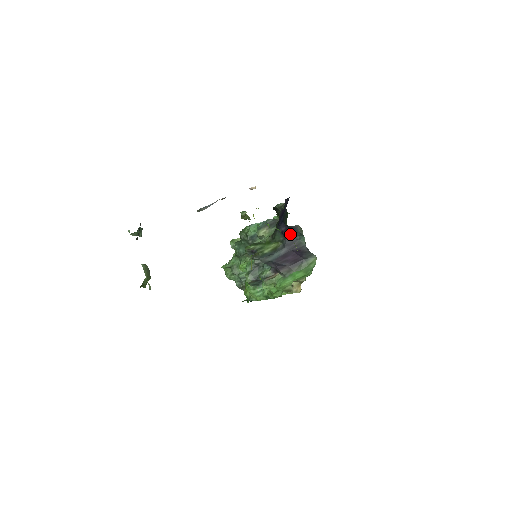
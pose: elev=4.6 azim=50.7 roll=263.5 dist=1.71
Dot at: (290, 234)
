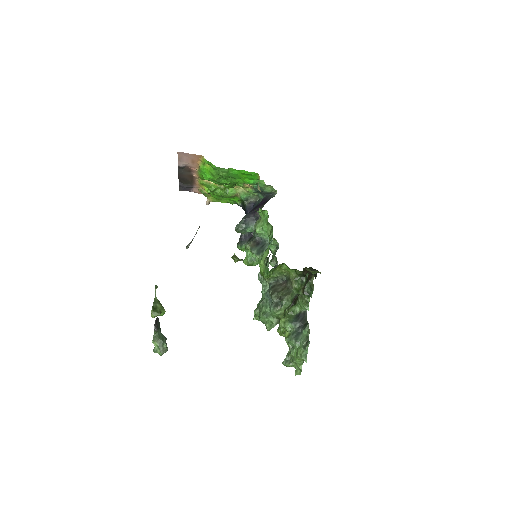
Dot at: occluded
